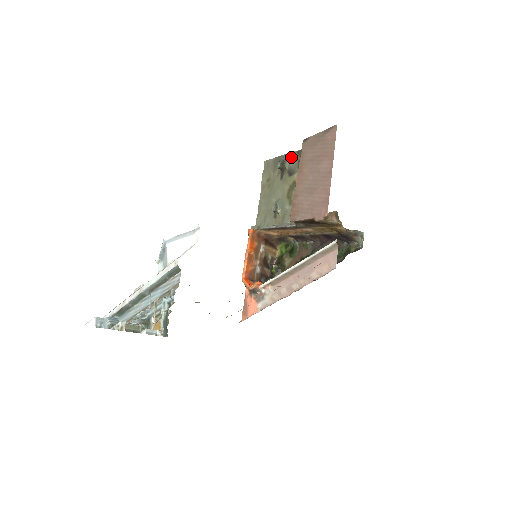
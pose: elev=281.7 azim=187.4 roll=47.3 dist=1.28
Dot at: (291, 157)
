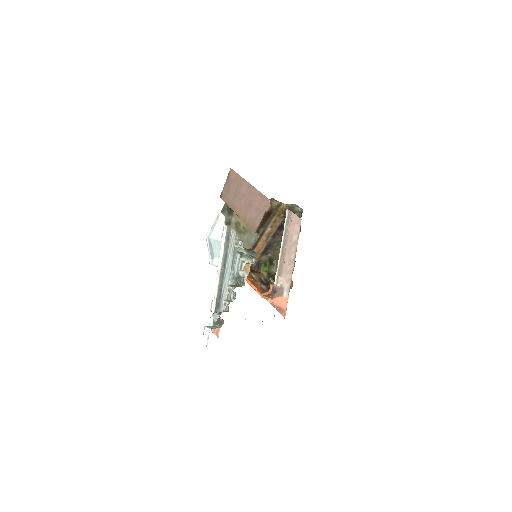
Dot at: occluded
